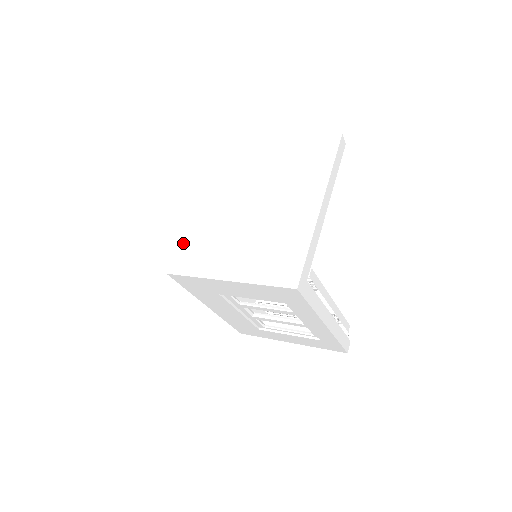
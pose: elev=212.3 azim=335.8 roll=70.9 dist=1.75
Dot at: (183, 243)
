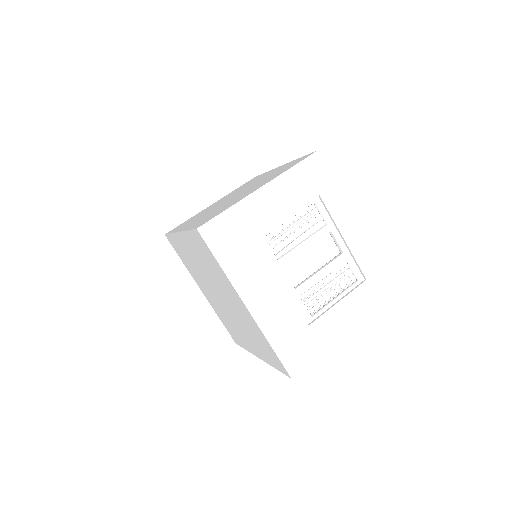
Dot at: (192, 227)
